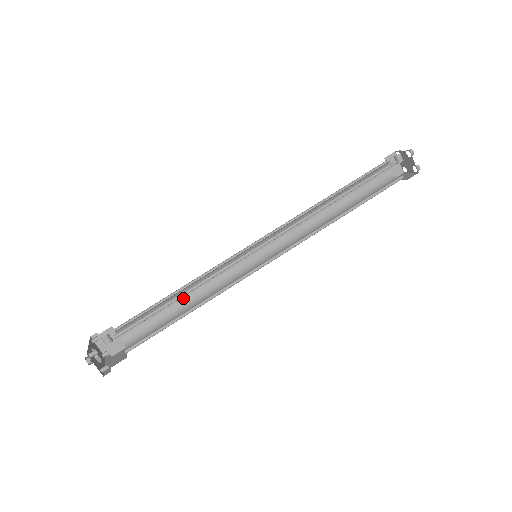
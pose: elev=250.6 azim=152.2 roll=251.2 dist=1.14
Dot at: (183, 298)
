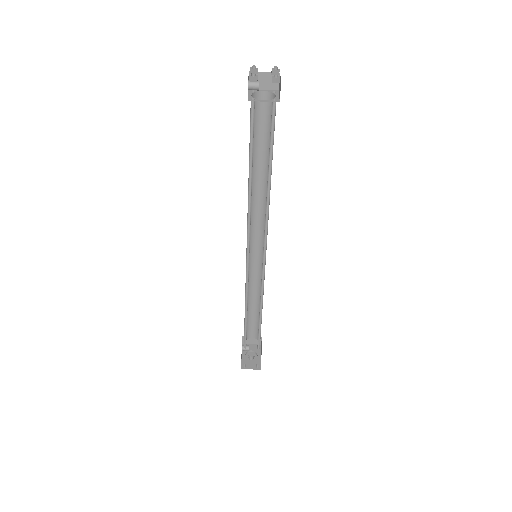
Dot at: (254, 301)
